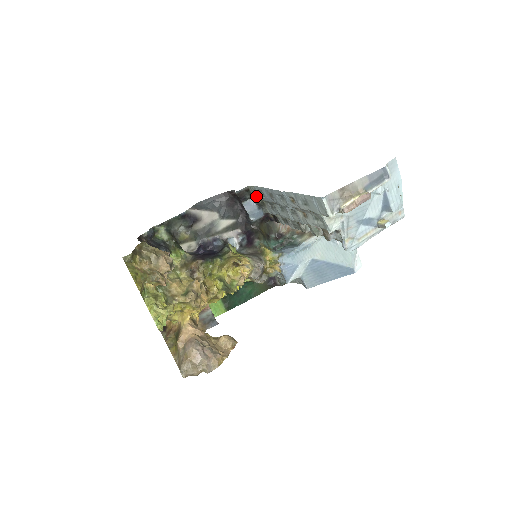
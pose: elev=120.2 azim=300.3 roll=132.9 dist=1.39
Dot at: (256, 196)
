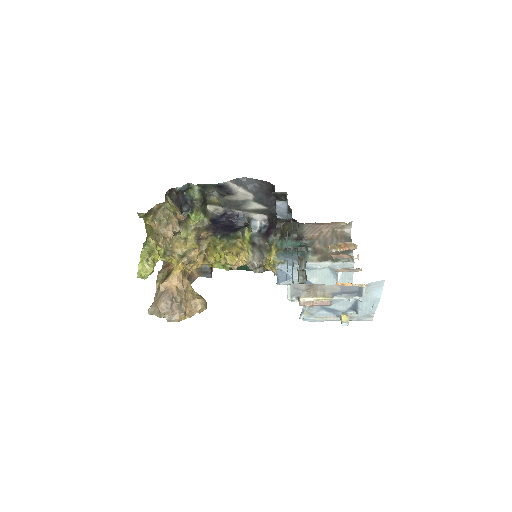
Dot at: occluded
